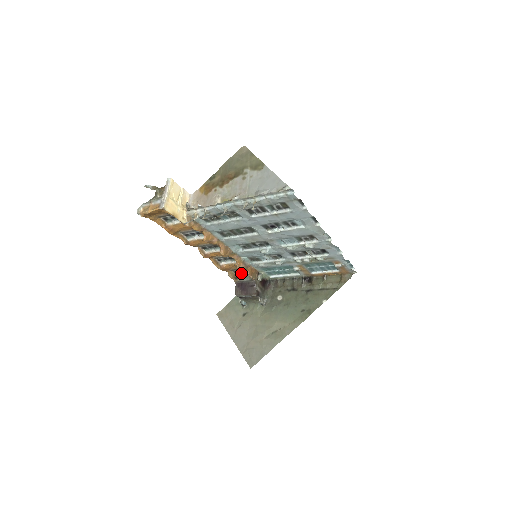
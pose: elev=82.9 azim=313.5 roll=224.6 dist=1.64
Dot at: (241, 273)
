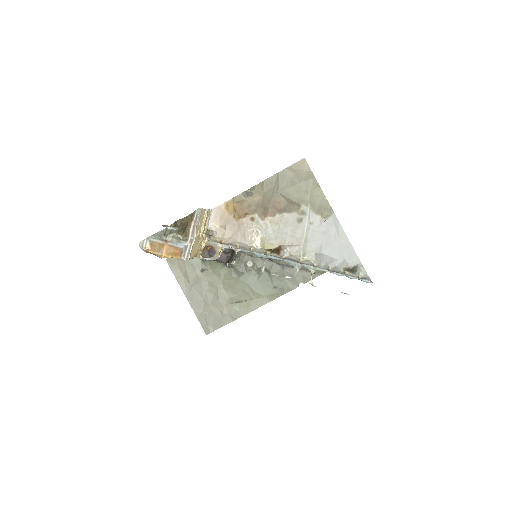
Dot at: occluded
